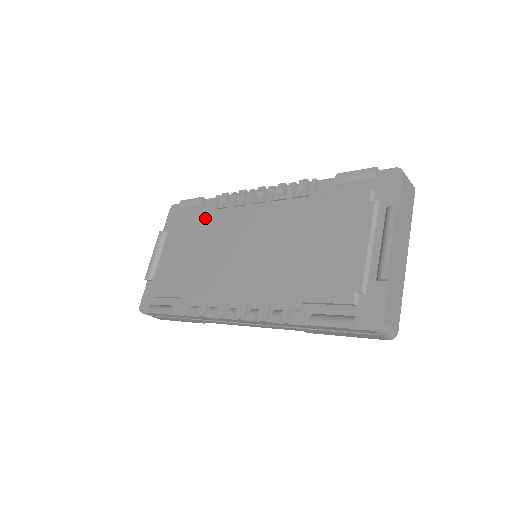
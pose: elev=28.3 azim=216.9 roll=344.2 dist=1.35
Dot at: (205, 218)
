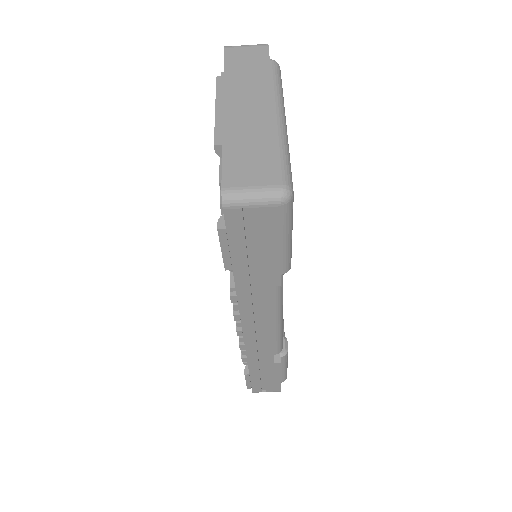
Dot at: occluded
